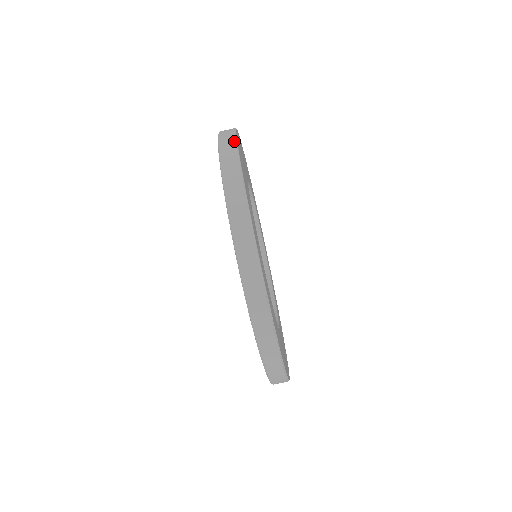
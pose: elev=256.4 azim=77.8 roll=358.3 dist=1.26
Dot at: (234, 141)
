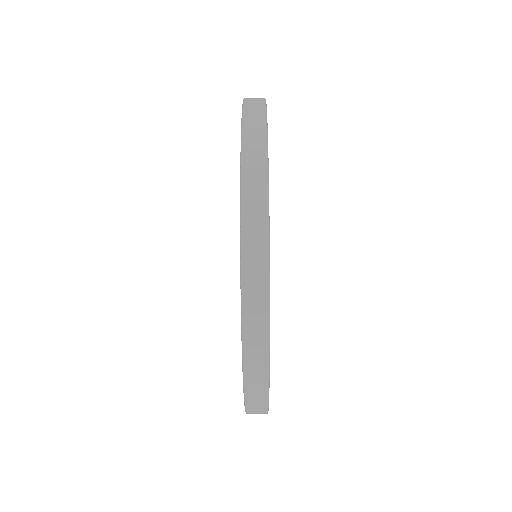
Dot at: (266, 299)
